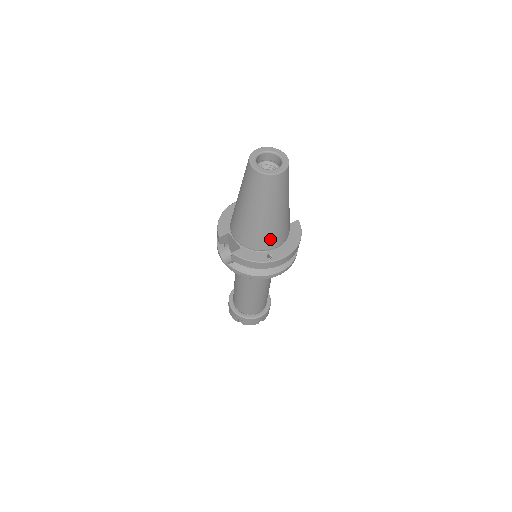
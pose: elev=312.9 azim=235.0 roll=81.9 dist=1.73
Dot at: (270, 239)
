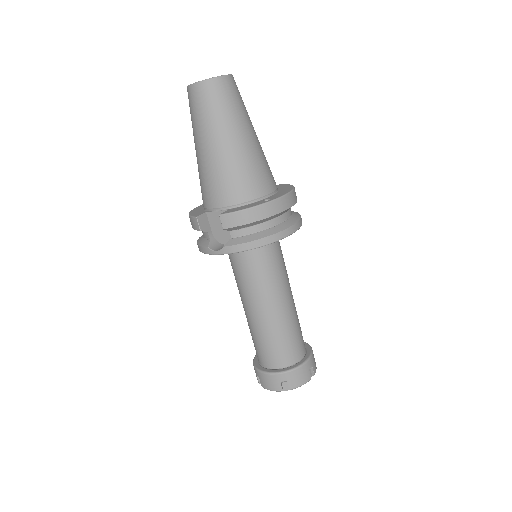
Dot at: (257, 178)
